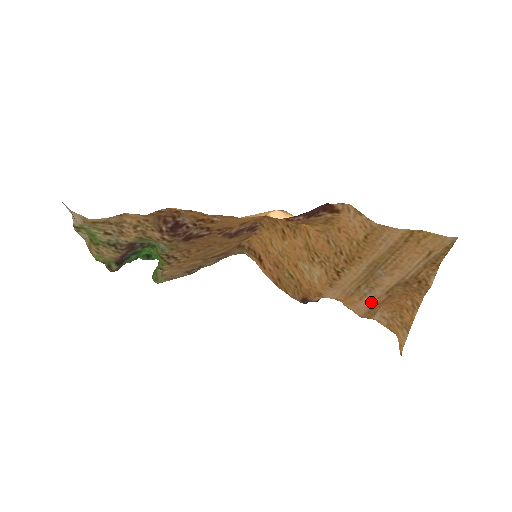
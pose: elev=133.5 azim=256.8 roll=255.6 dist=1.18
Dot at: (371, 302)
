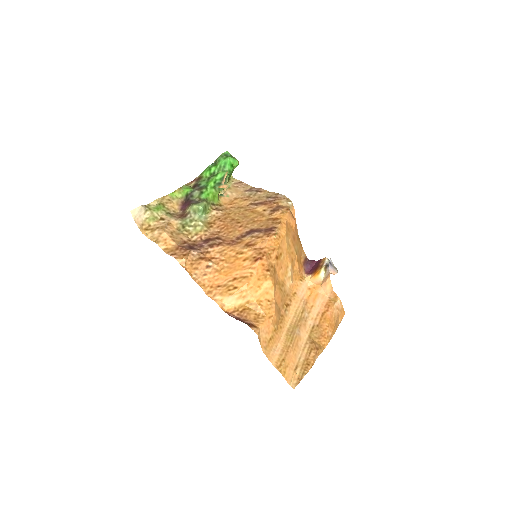
Dot at: (318, 311)
